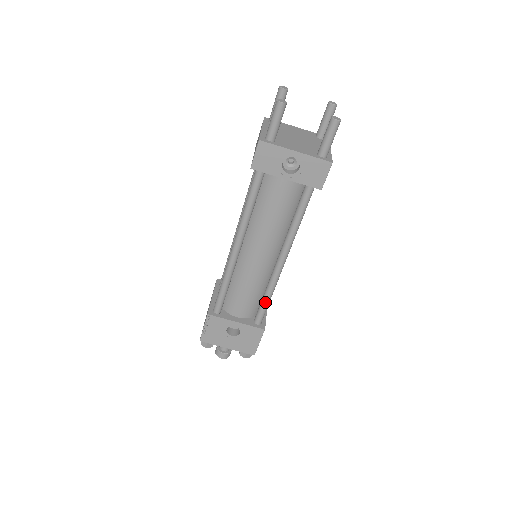
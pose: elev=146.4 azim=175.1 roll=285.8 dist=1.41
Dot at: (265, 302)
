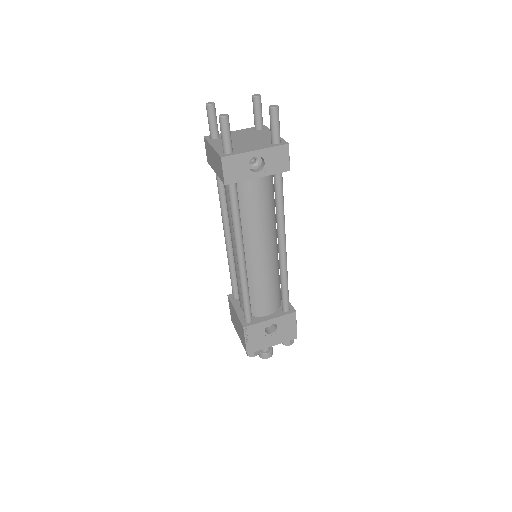
Dot at: (285, 289)
